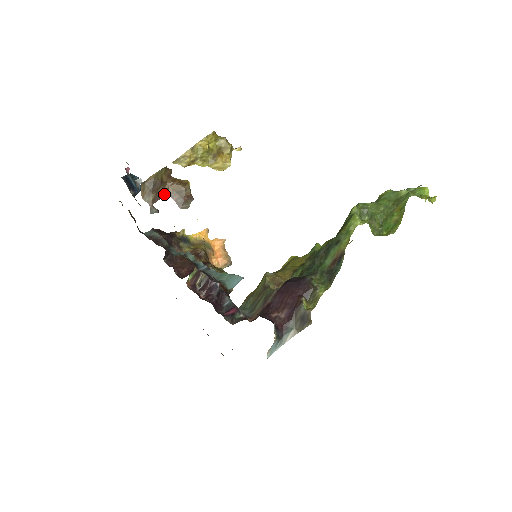
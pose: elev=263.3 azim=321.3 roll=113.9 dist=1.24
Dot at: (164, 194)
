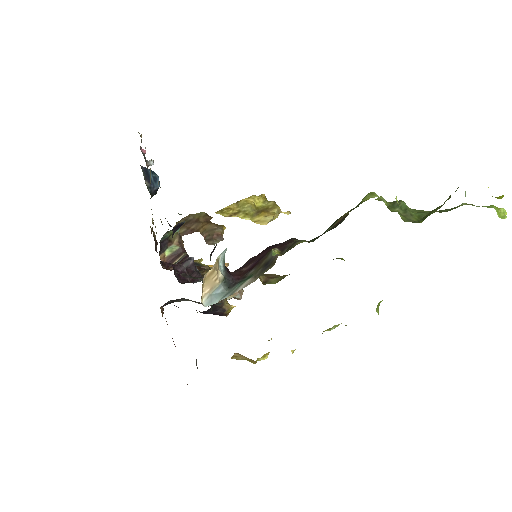
Dot at: (196, 231)
